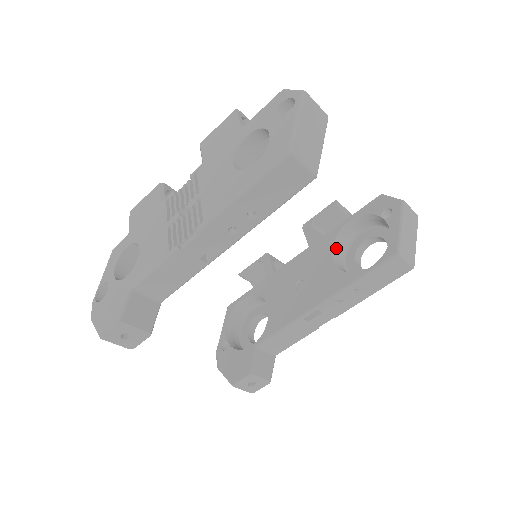
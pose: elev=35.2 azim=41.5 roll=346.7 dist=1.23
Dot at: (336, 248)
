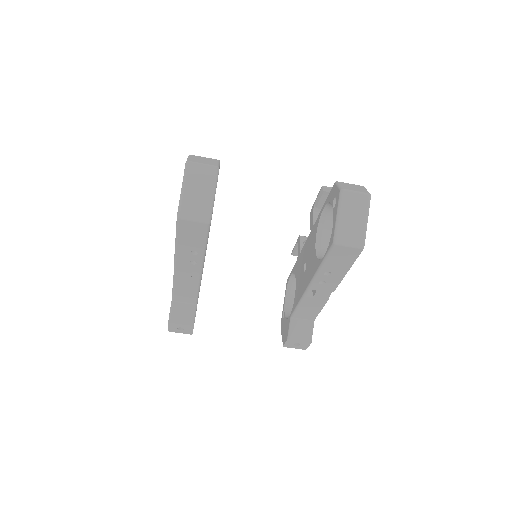
Dot at: (321, 233)
